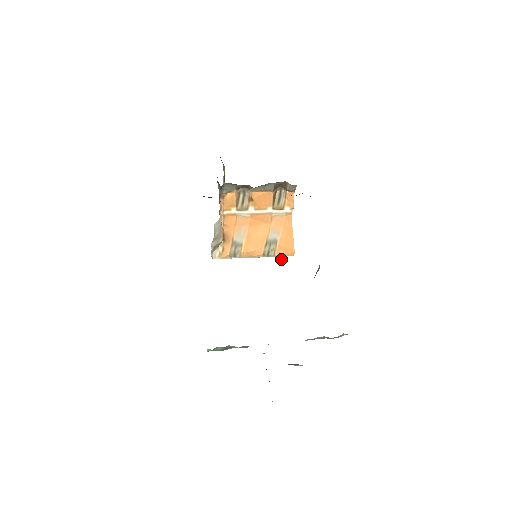
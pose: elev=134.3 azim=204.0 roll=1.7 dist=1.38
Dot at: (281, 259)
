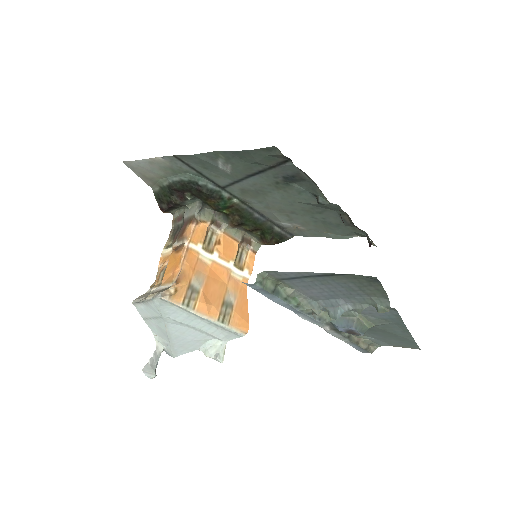
Dot at: (218, 355)
